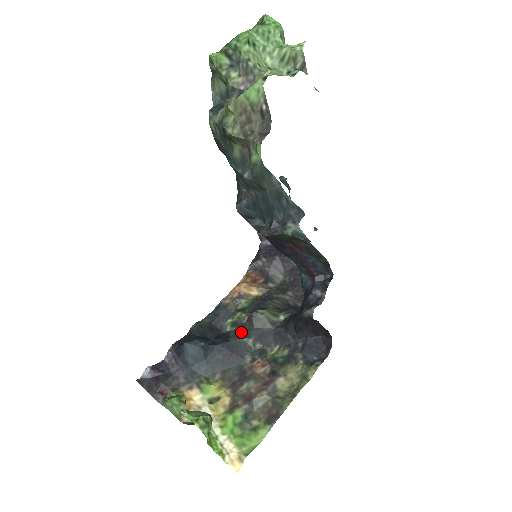
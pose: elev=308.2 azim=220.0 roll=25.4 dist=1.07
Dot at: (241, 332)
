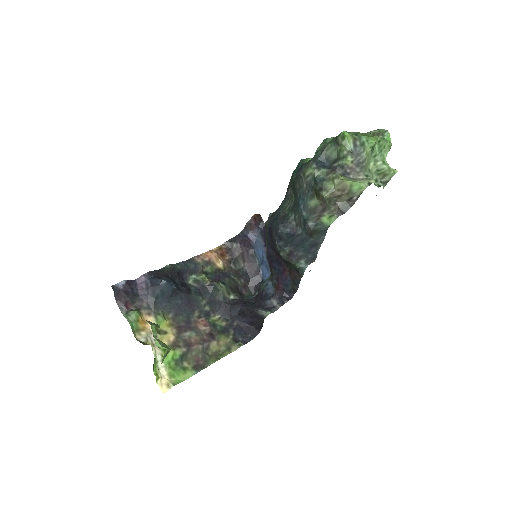
Dot at: (200, 291)
